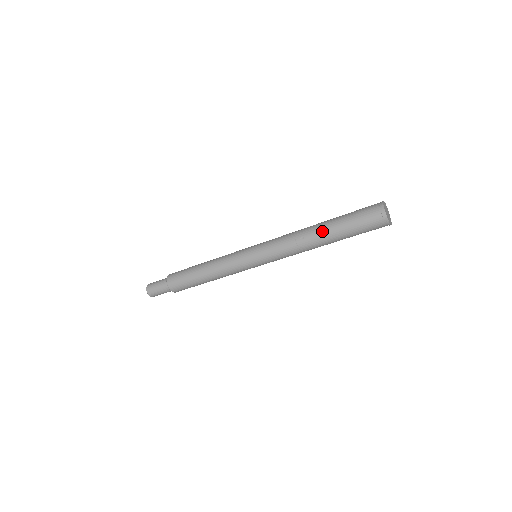
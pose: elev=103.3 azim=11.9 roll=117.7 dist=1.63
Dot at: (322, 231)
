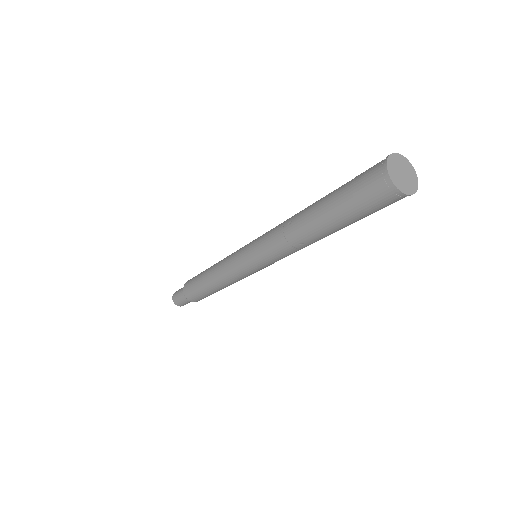
Dot at: (310, 210)
